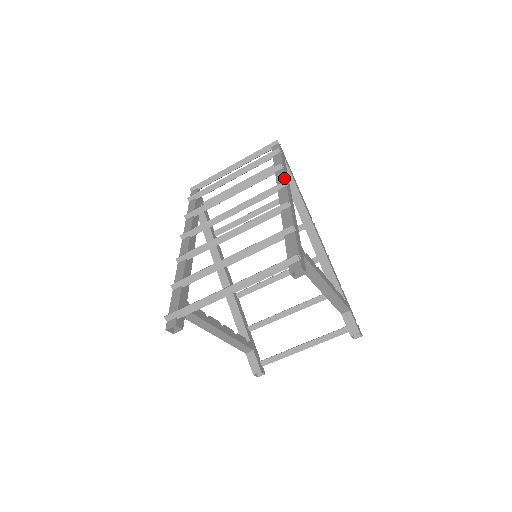
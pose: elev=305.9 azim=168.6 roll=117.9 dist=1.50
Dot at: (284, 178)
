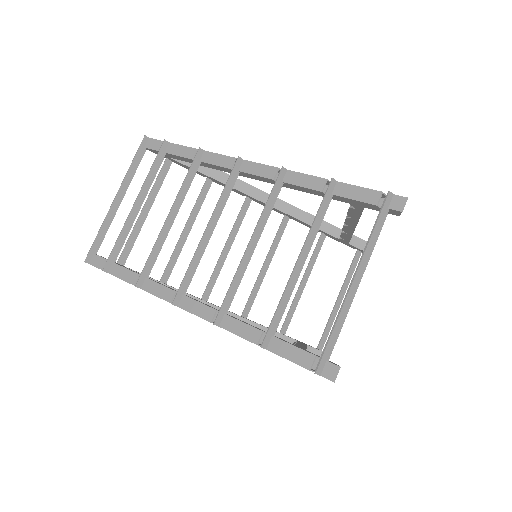
Dot at: (226, 157)
